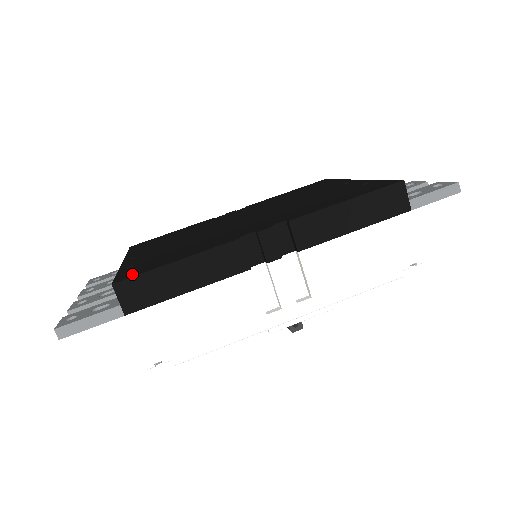
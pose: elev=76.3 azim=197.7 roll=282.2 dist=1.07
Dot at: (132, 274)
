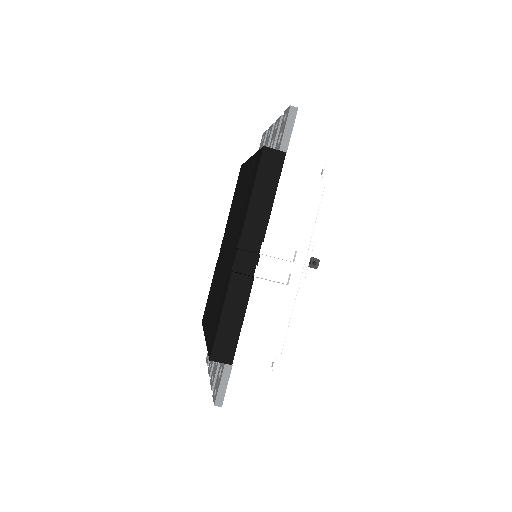
Dot at: (212, 345)
